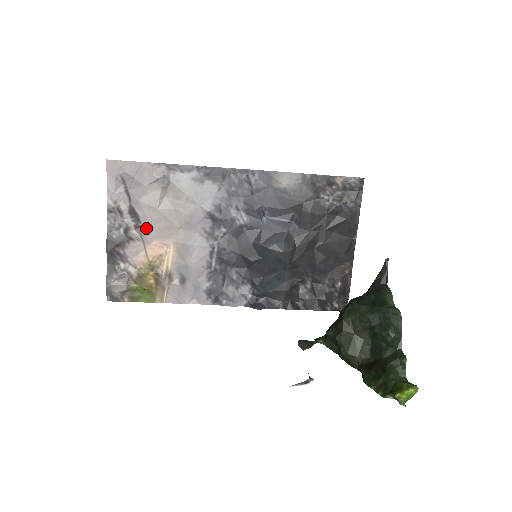
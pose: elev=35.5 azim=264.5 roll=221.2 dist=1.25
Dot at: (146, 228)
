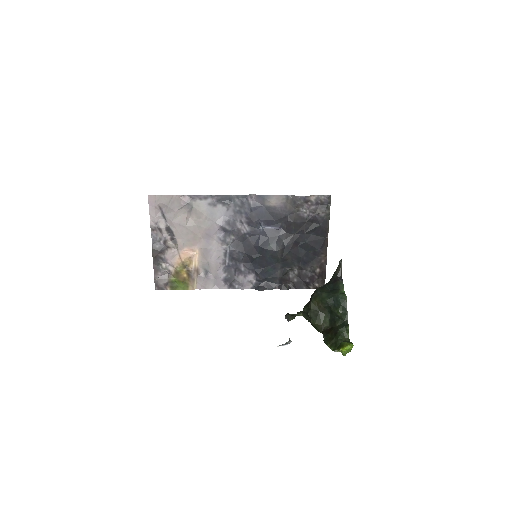
Dot at: (178, 239)
